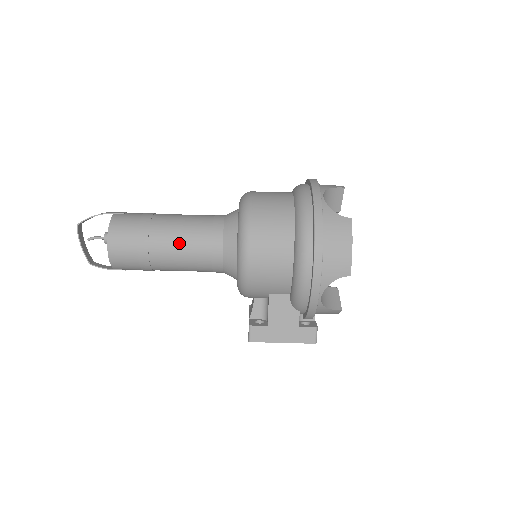
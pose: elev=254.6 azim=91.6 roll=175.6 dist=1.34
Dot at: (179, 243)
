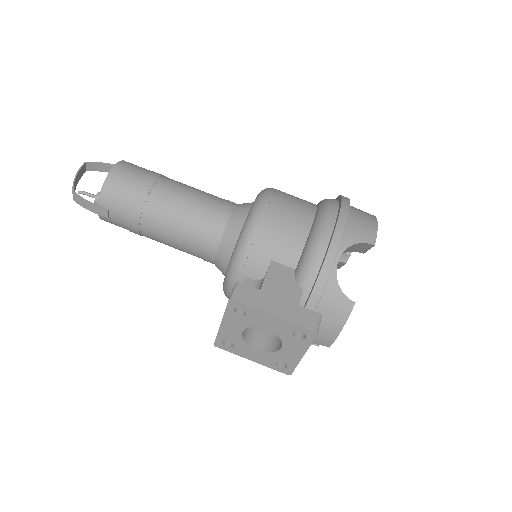
Dot at: (190, 191)
